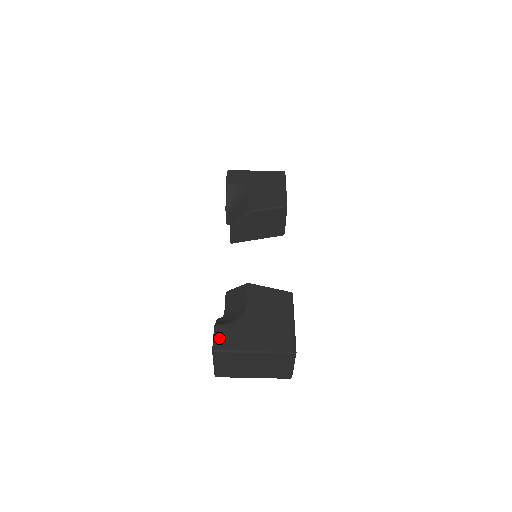
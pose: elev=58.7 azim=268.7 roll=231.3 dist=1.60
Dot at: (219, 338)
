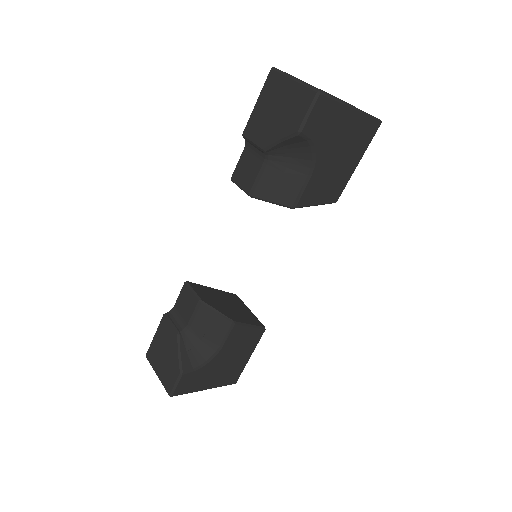
Dot at: (181, 386)
